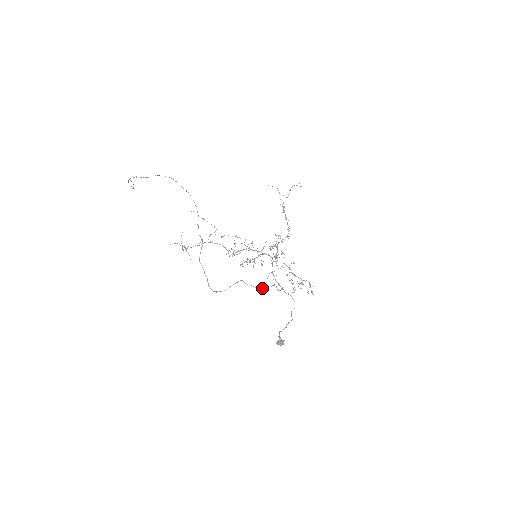
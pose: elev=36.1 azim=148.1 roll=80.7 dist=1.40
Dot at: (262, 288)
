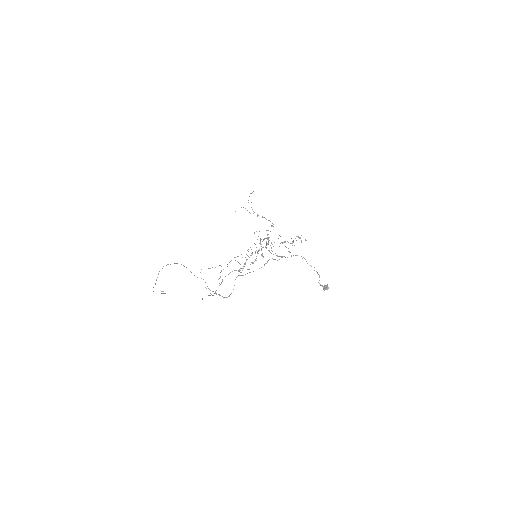
Dot at: (259, 268)
